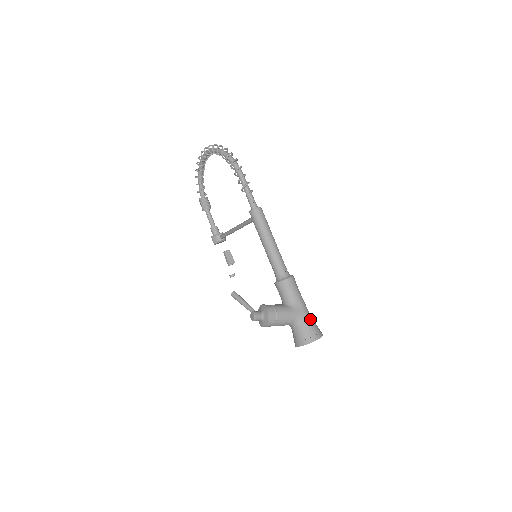
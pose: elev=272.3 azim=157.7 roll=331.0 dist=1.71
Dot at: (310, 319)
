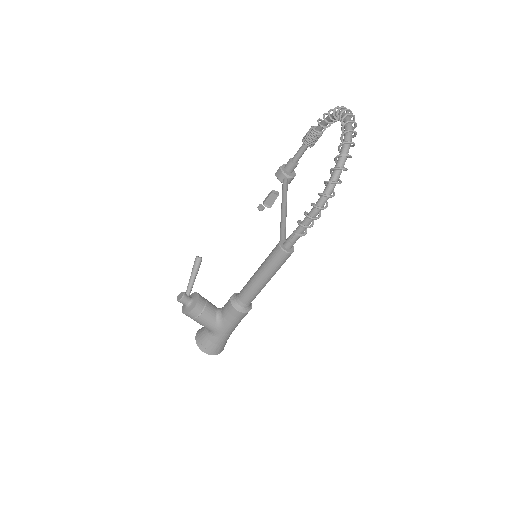
Dot at: (222, 341)
